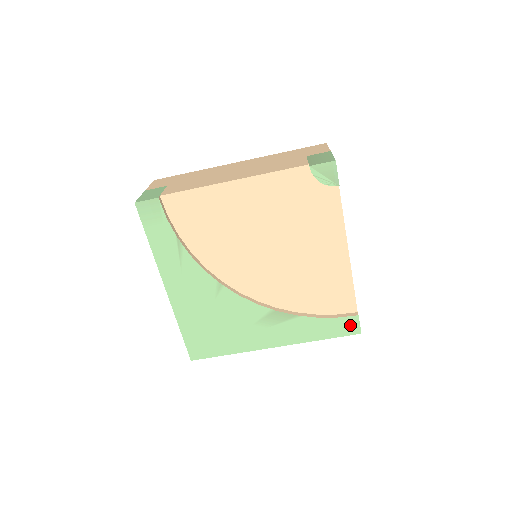
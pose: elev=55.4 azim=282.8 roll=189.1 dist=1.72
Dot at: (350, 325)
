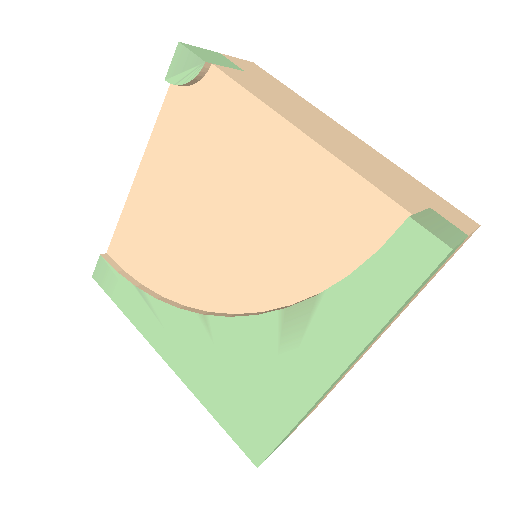
Dot at: (414, 248)
